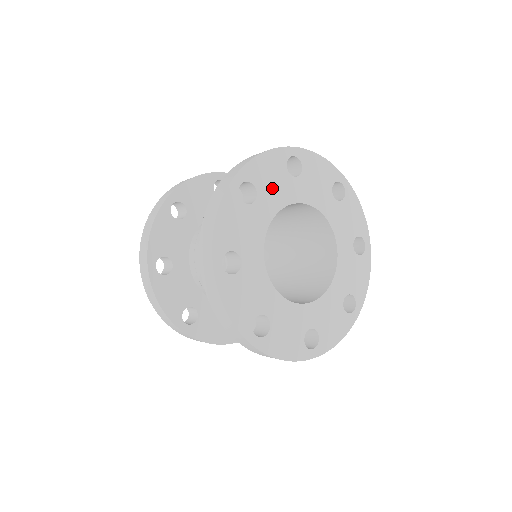
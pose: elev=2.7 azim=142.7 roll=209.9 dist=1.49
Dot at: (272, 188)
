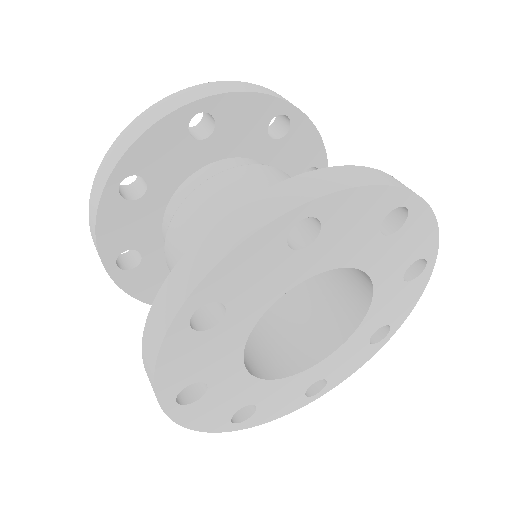
Dot at: (342, 239)
